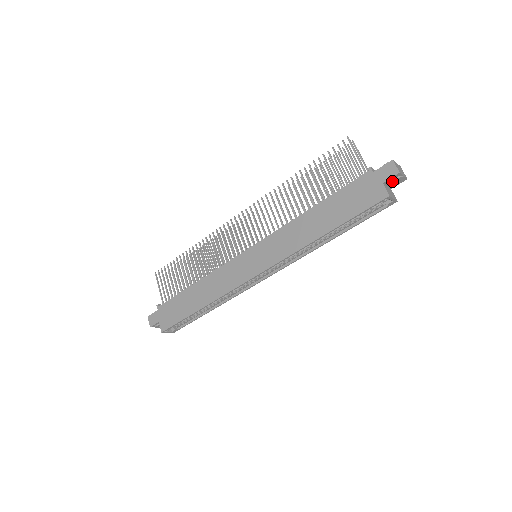
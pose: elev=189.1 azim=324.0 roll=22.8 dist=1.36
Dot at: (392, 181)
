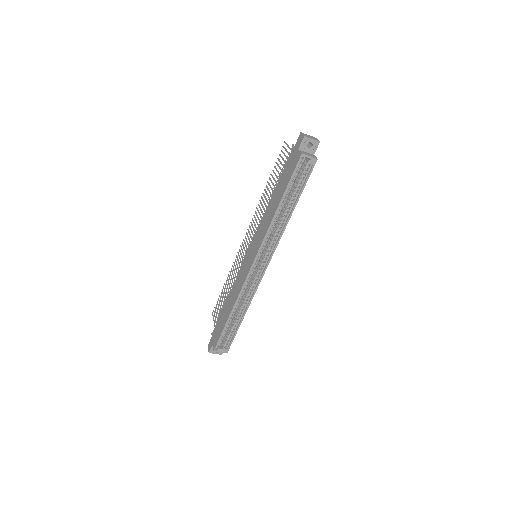
Dot at: (304, 145)
